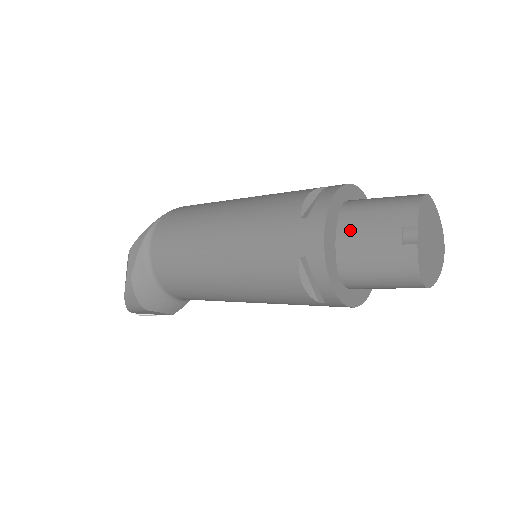
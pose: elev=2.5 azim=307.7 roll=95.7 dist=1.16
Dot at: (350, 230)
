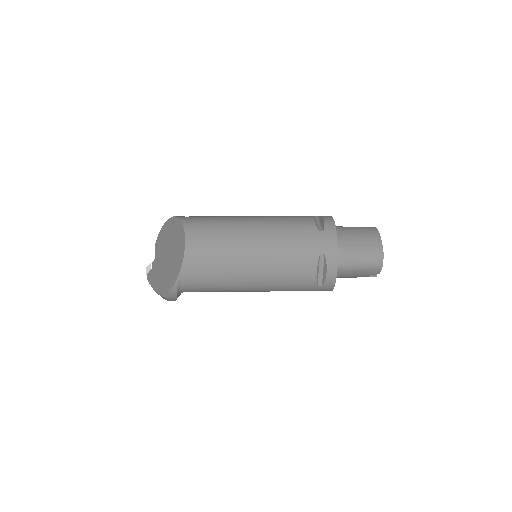
Dot at: (342, 276)
